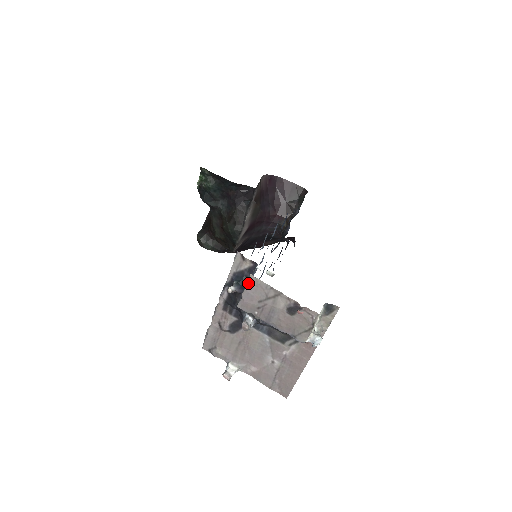
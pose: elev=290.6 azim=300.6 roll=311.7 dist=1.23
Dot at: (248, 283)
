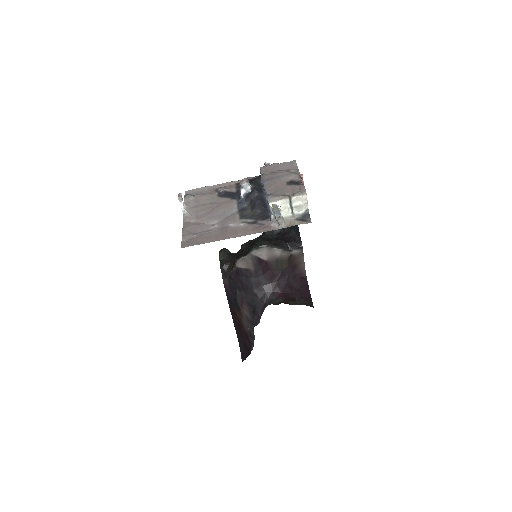
Dot at: (287, 162)
